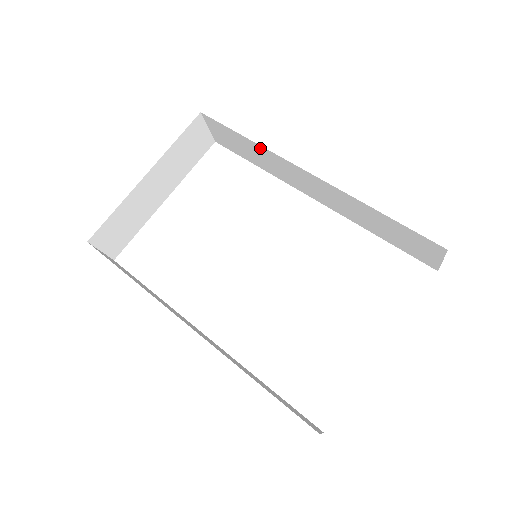
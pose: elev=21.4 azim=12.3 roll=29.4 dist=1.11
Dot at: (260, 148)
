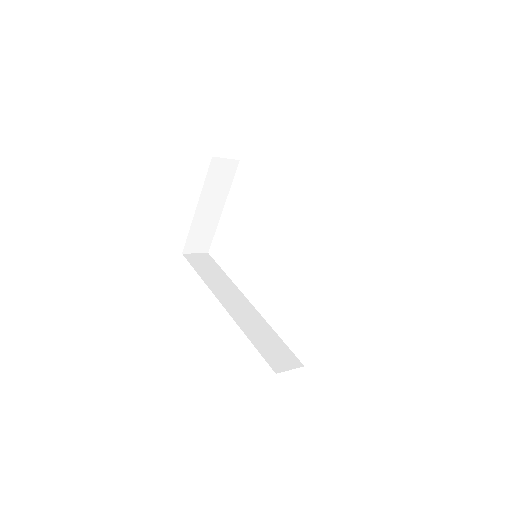
Dot at: occluded
